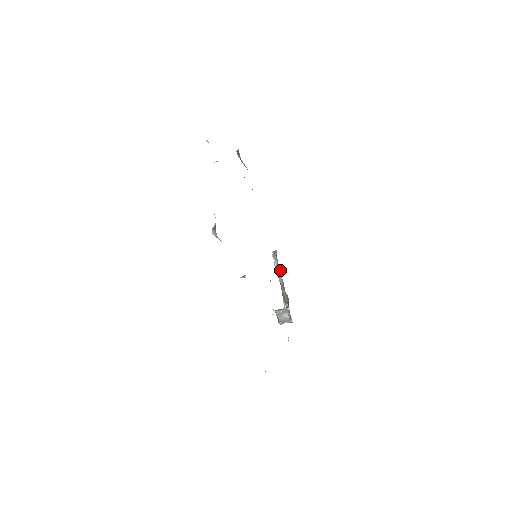
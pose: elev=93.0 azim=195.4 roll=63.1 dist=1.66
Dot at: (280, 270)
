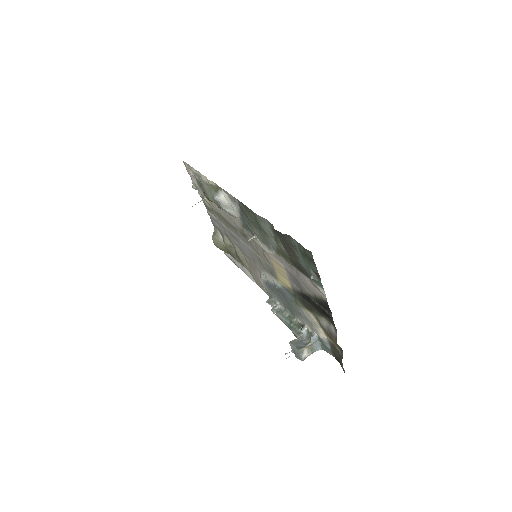
Dot at: (281, 306)
